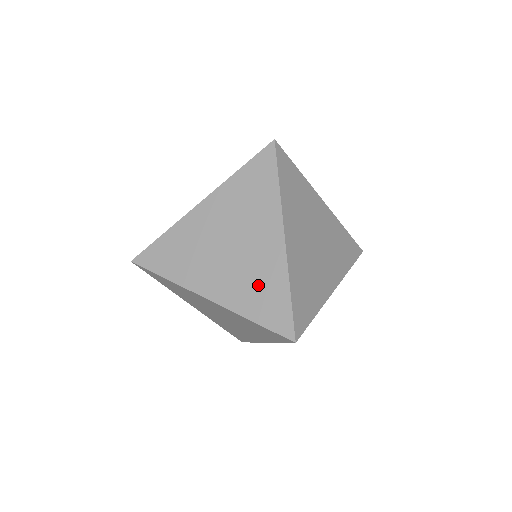
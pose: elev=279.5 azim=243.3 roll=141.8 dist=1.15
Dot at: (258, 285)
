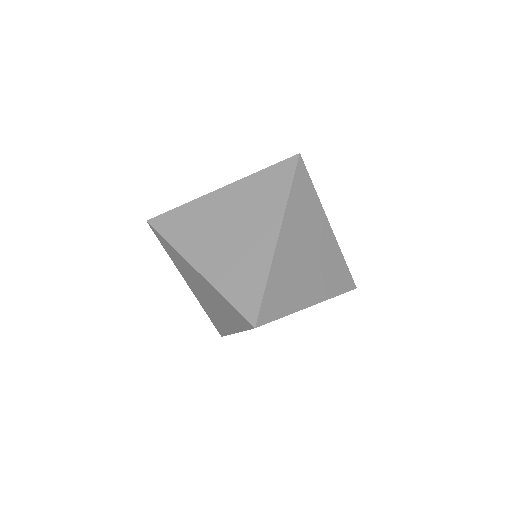
Dot at: (242, 269)
